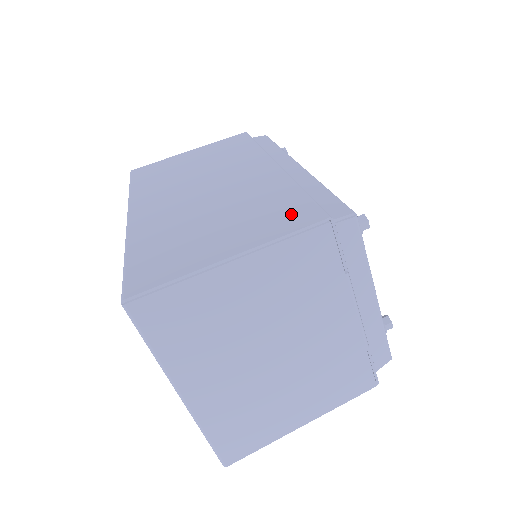
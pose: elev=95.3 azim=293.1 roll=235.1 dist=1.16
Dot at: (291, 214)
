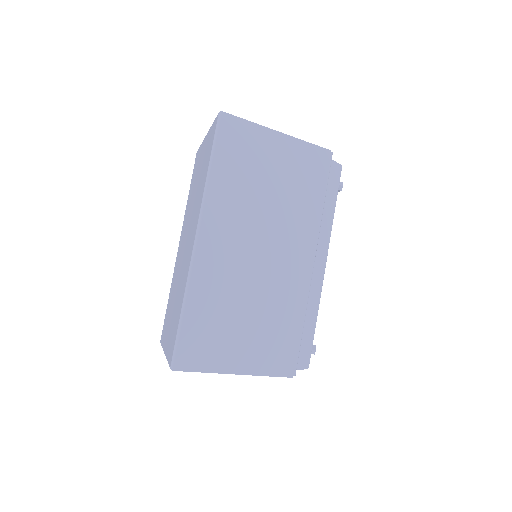
Dot at: (282, 354)
